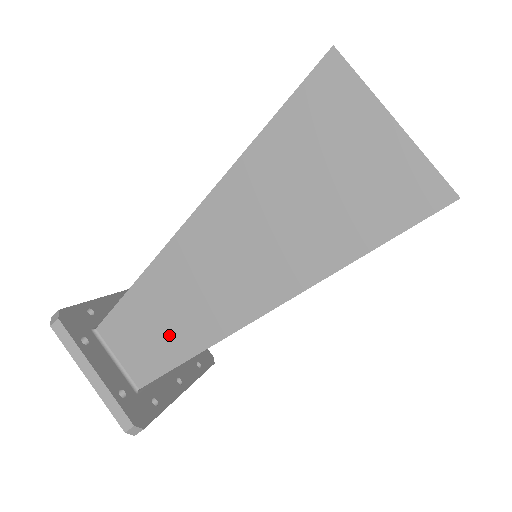
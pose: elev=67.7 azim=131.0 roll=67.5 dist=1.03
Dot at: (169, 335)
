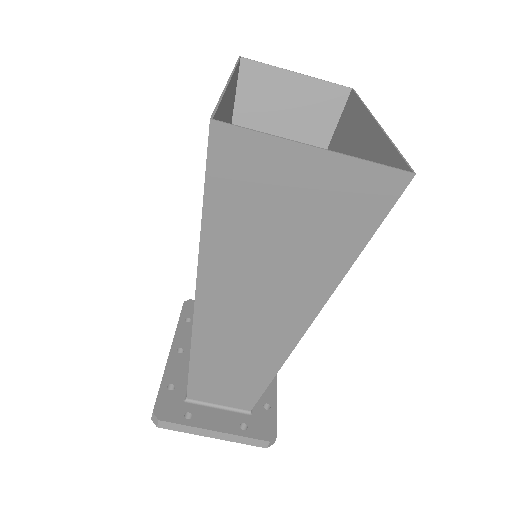
Dot at: (245, 375)
